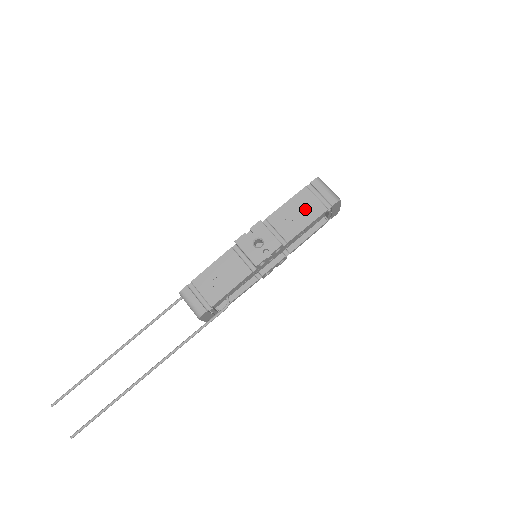
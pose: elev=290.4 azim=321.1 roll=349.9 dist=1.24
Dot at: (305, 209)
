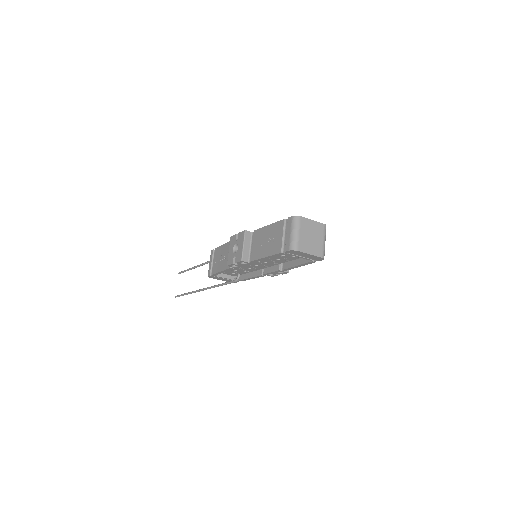
Dot at: (272, 241)
